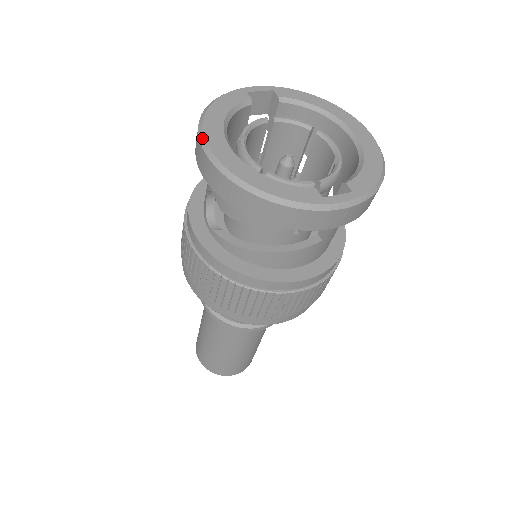
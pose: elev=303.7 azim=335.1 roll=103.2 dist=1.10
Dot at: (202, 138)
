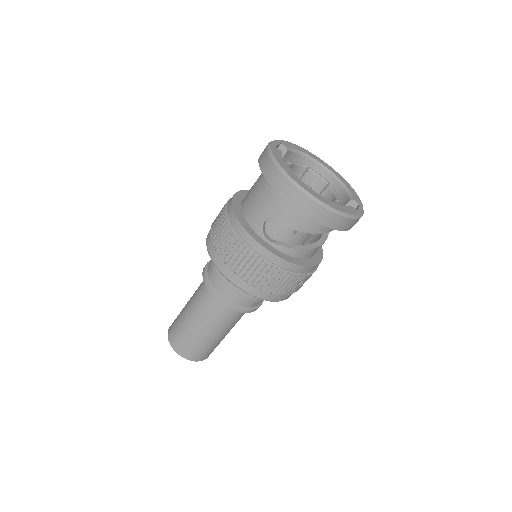
Dot at: (296, 184)
